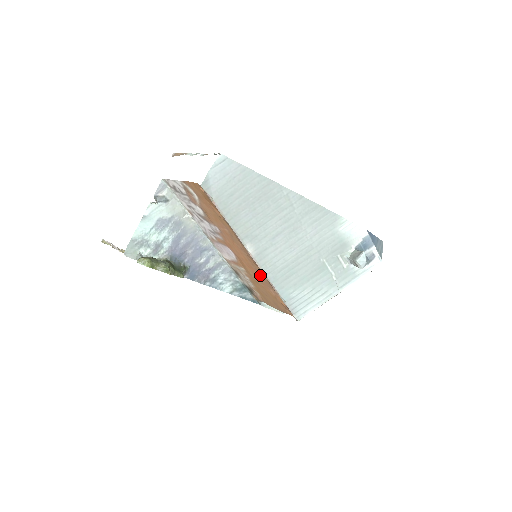
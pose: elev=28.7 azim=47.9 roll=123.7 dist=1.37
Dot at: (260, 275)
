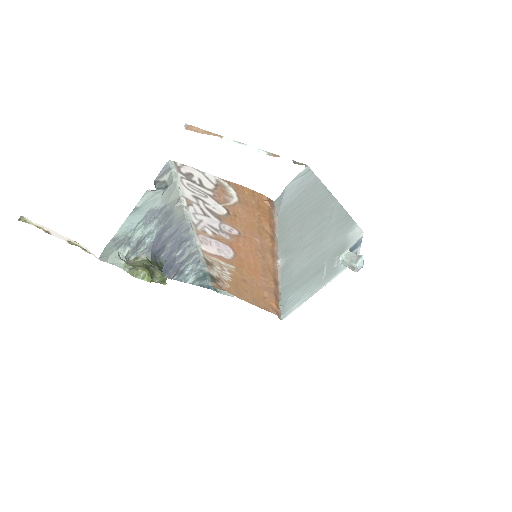
Dot at: (264, 280)
